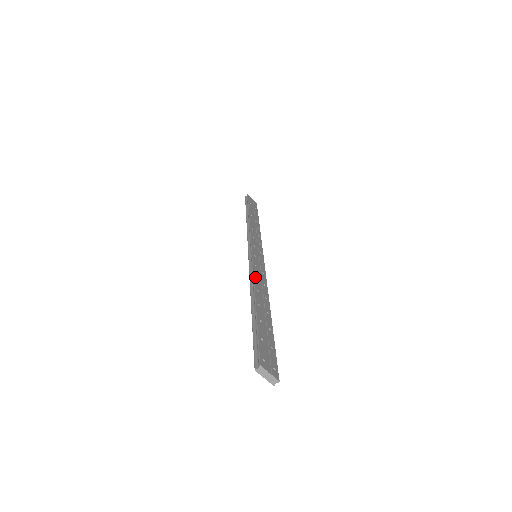
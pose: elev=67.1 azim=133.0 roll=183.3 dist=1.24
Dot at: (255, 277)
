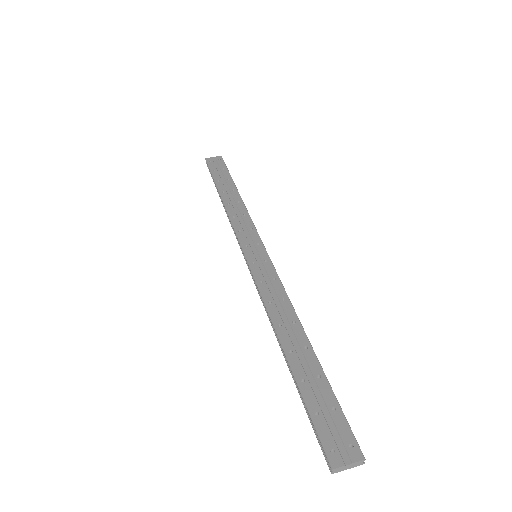
Dot at: (267, 305)
